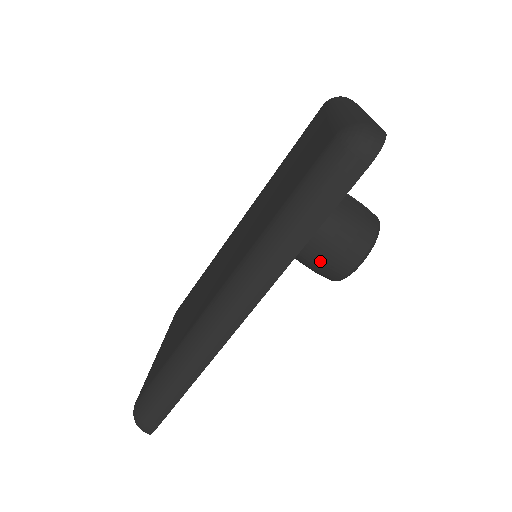
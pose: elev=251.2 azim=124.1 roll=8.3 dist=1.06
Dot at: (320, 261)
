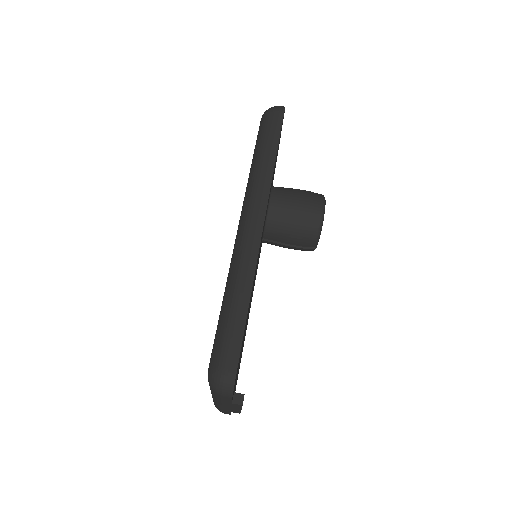
Dot at: (298, 217)
